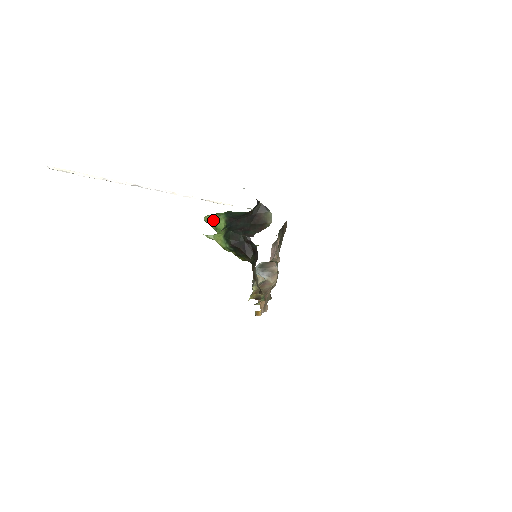
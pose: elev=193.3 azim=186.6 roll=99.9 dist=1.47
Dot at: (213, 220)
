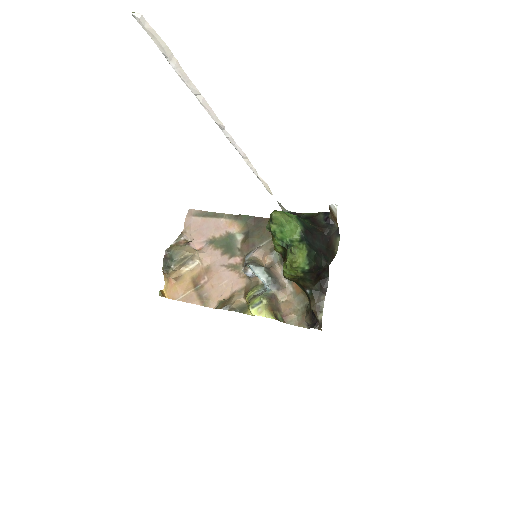
Dot at: (285, 222)
